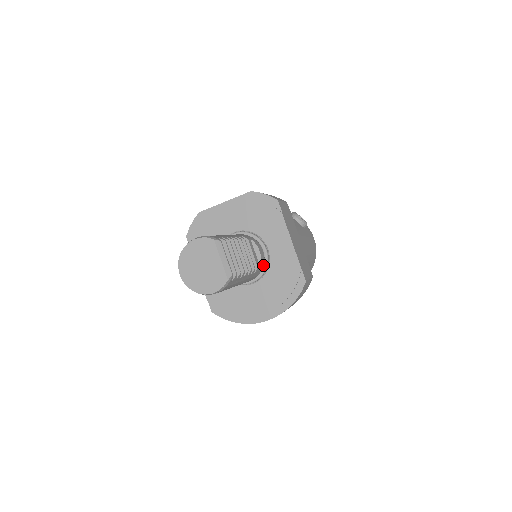
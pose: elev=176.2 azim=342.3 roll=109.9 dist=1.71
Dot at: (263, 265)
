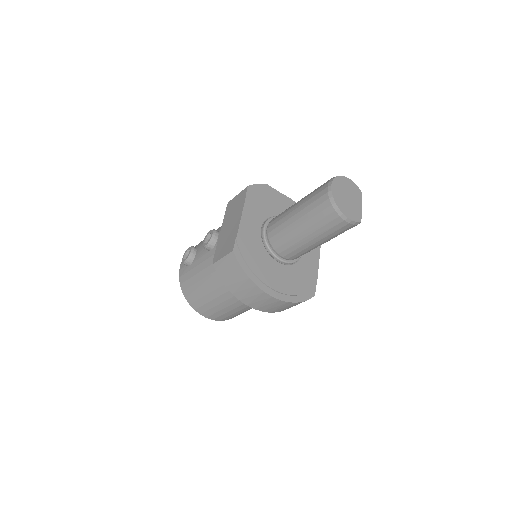
Dot at: occluded
